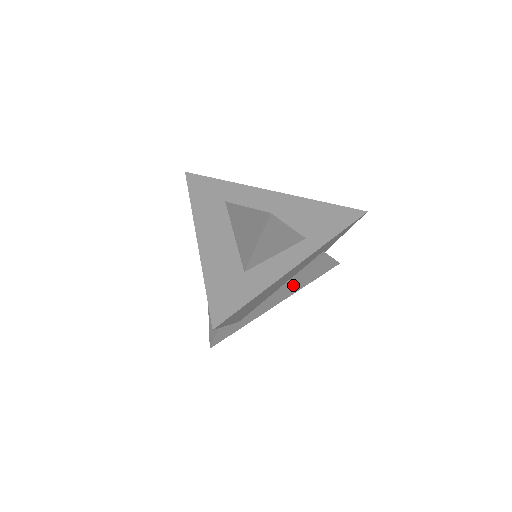
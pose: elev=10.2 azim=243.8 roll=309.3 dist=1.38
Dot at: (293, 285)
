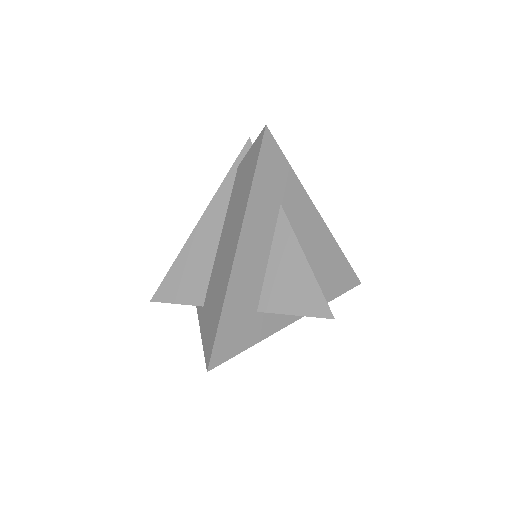
Dot at: occluded
